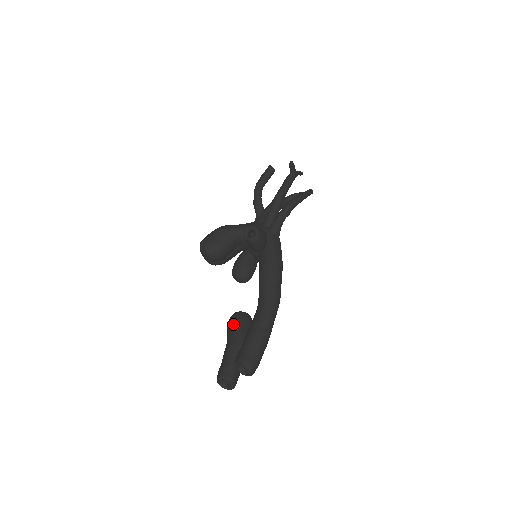
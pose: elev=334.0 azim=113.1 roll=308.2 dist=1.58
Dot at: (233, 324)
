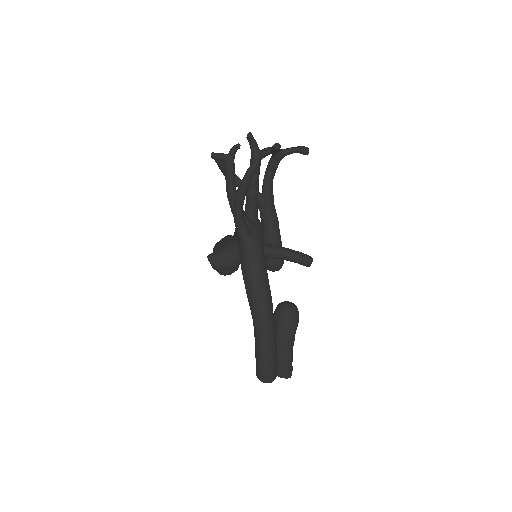
Dot at: occluded
